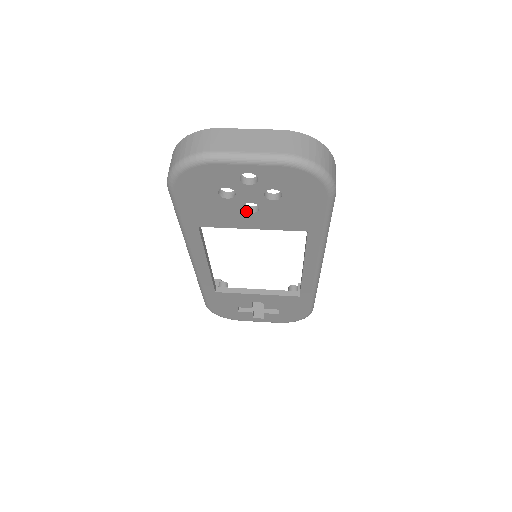
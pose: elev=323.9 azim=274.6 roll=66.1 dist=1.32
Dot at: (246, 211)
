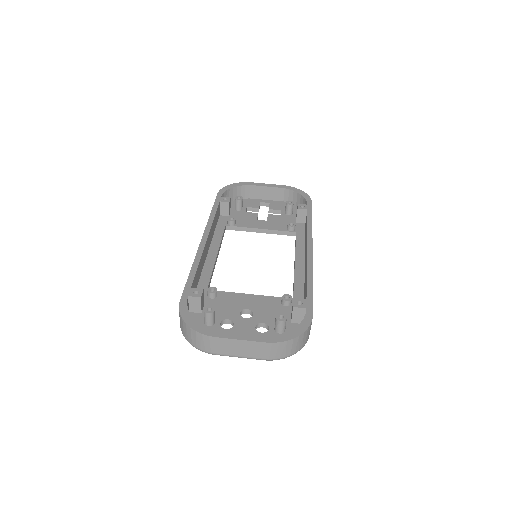
Dot at: occluded
